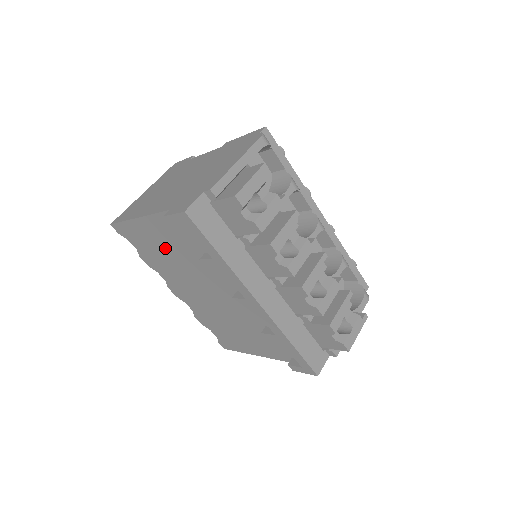
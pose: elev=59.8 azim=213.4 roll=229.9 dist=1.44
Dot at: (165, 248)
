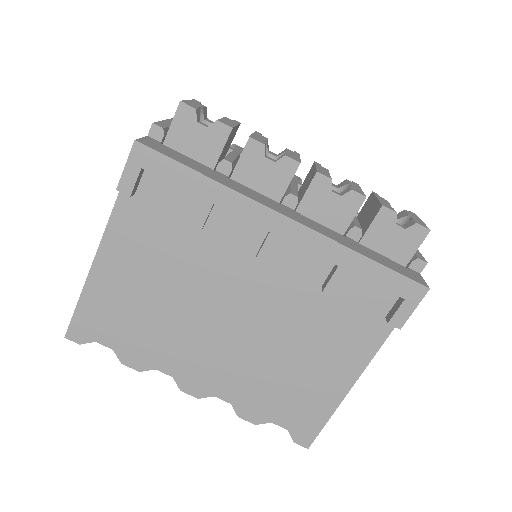
Dot at: (144, 287)
